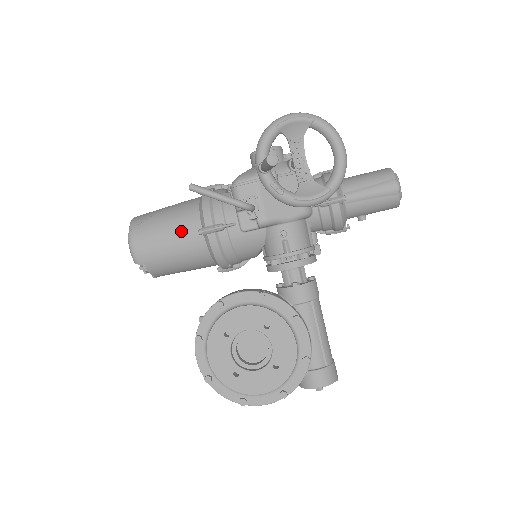
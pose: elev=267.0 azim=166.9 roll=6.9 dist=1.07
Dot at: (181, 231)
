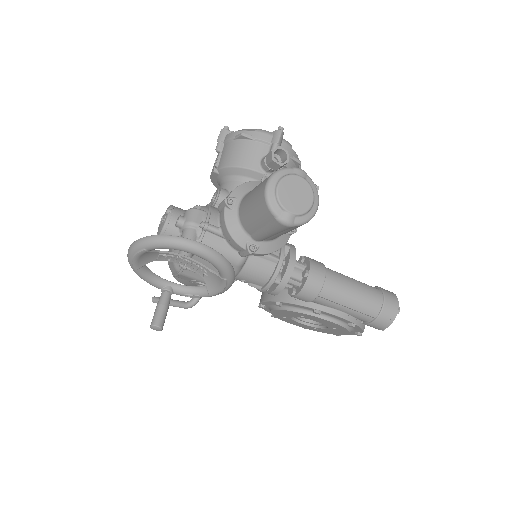
Dot at: occluded
